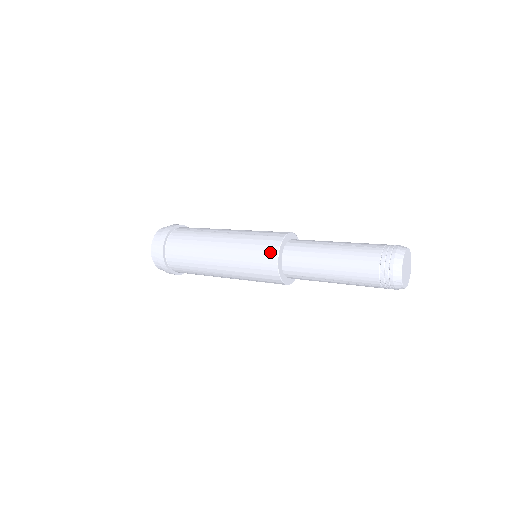
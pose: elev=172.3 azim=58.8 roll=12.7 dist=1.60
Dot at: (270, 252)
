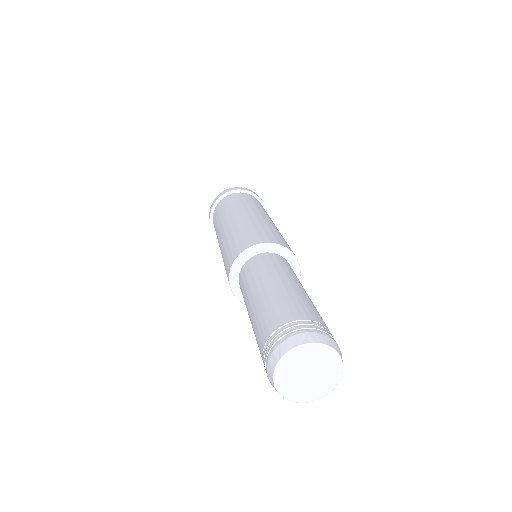
Dot at: (227, 272)
